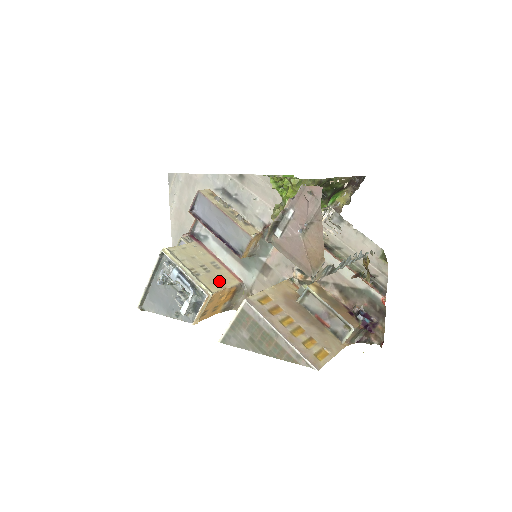
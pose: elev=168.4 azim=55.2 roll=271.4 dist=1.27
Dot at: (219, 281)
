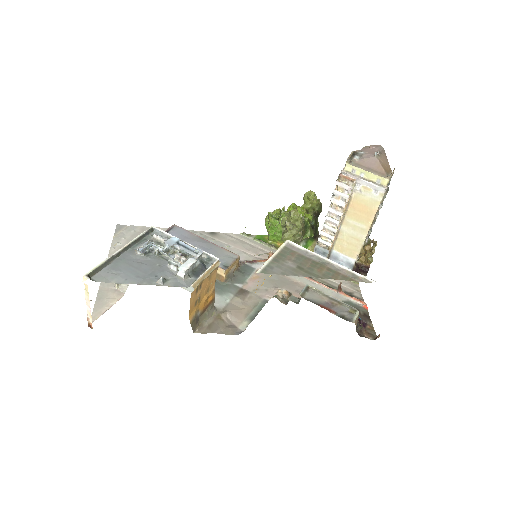
Dot at: occluded
